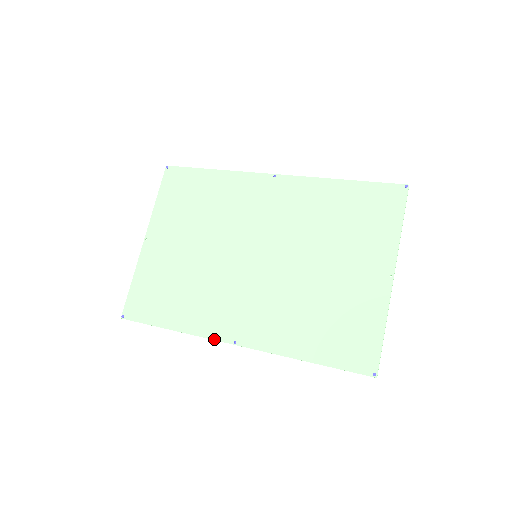
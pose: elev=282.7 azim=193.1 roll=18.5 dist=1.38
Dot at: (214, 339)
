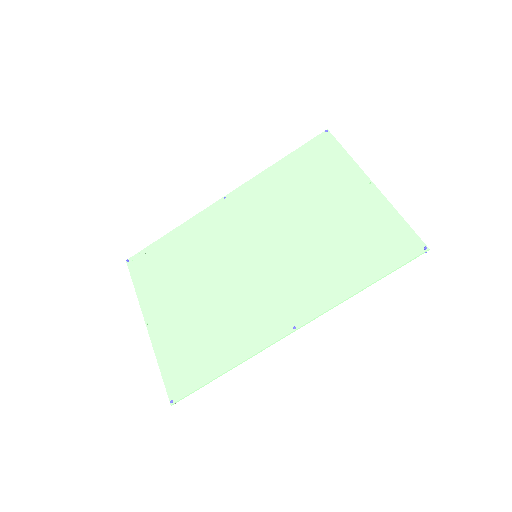
Dot at: (274, 342)
